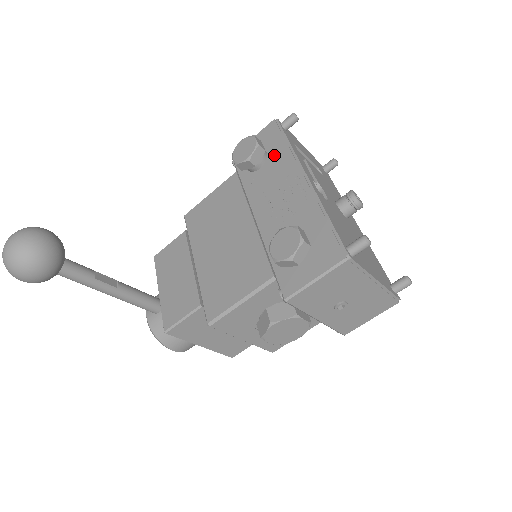
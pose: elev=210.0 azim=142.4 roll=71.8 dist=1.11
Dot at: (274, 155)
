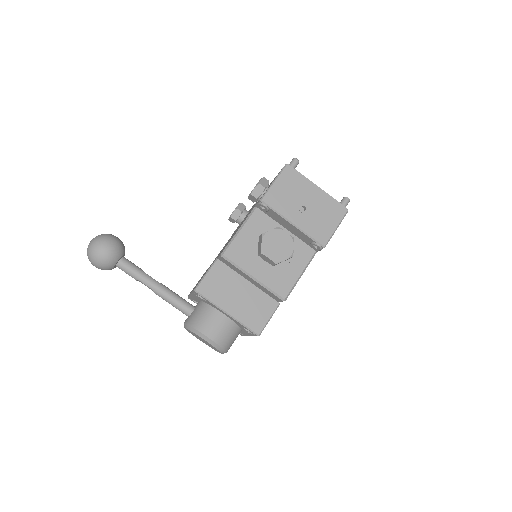
Dot at: occluded
